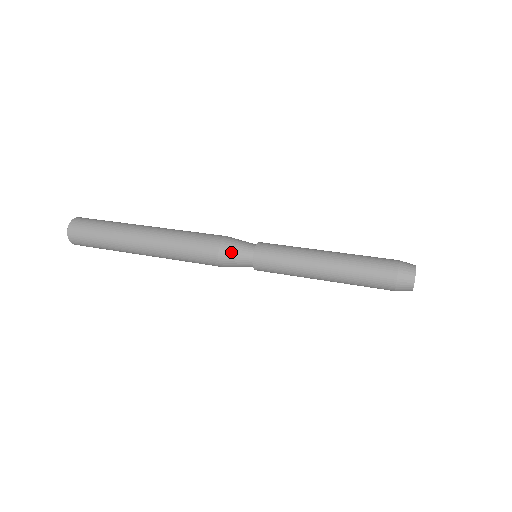
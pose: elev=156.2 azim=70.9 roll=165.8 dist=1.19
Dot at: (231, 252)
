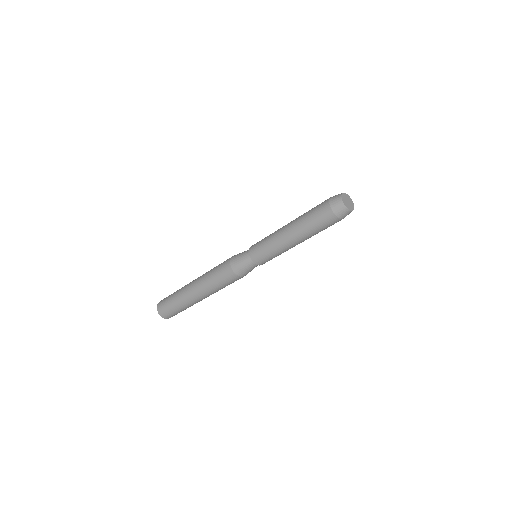
Dot at: occluded
